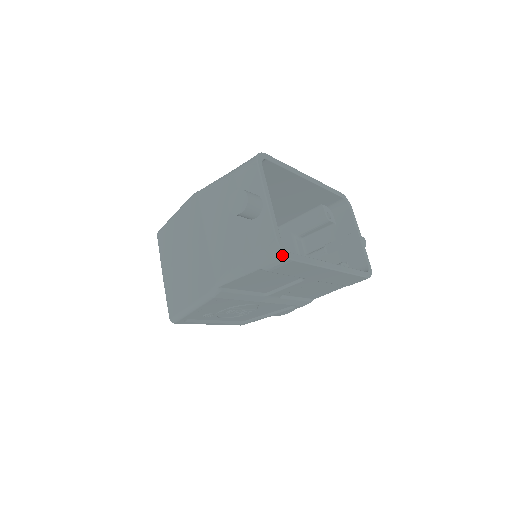
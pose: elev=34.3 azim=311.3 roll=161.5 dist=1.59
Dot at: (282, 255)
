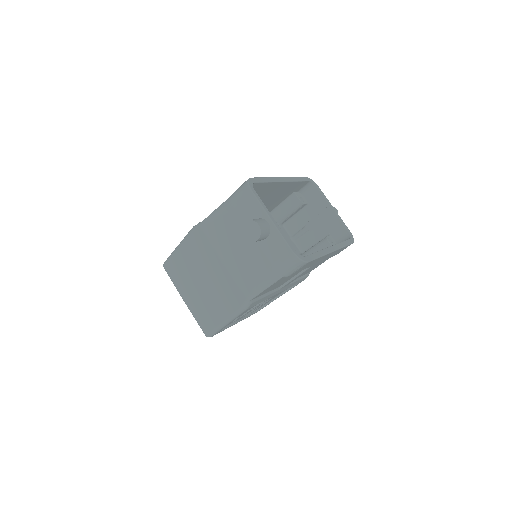
Dot at: (300, 262)
